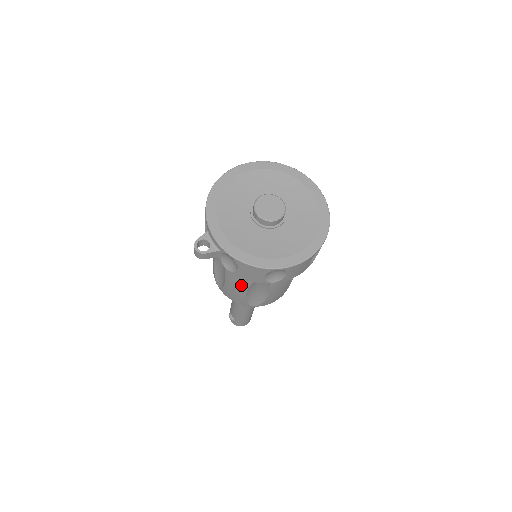
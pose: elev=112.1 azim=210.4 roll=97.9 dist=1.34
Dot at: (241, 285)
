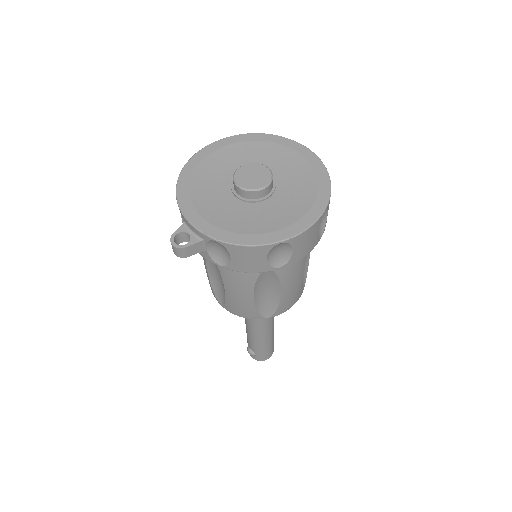
Dot at: (244, 288)
